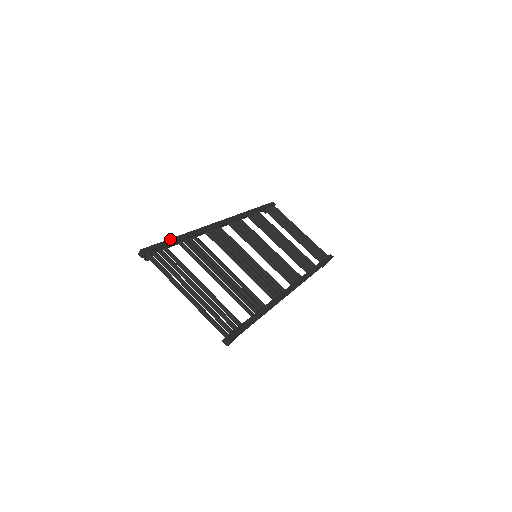
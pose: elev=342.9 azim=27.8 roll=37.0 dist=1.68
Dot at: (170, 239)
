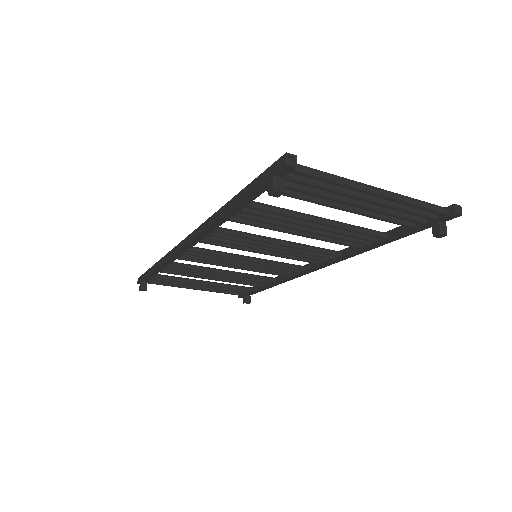
Dot at: (245, 187)
